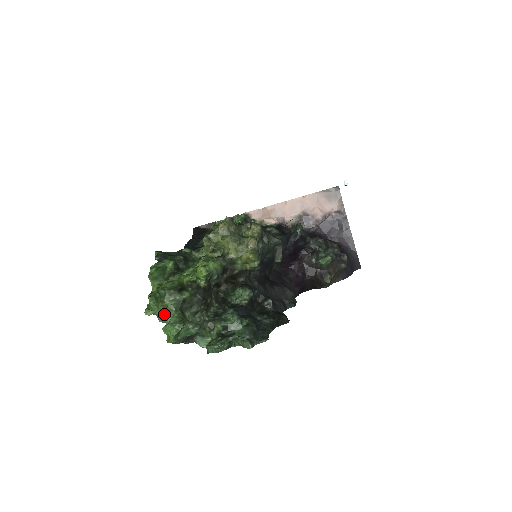
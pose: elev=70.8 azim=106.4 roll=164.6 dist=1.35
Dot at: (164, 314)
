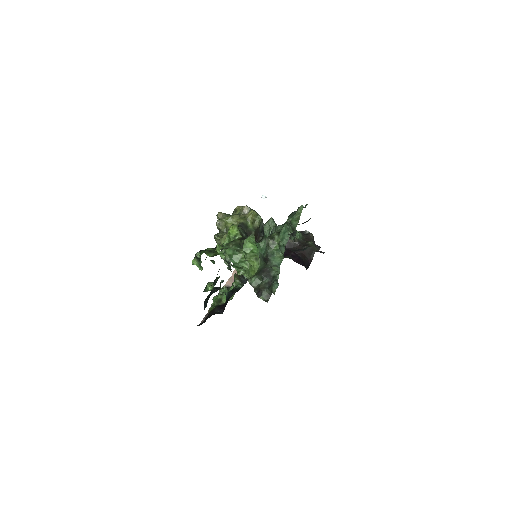
Dot at: (235, 251)
